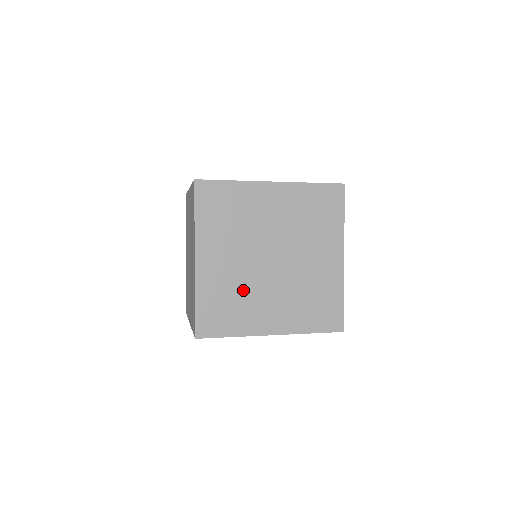
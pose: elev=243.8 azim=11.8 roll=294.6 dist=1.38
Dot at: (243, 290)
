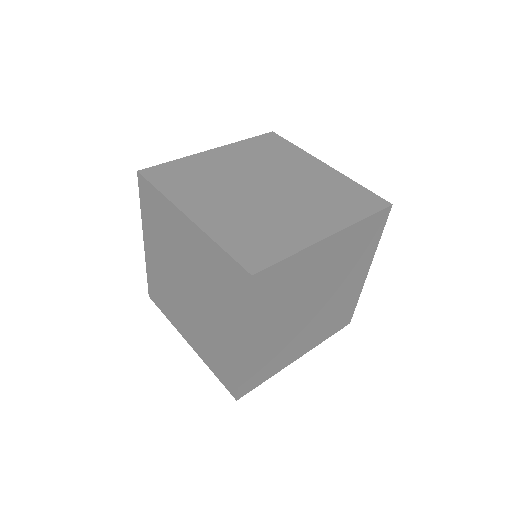
Dot at: (261, 217)
